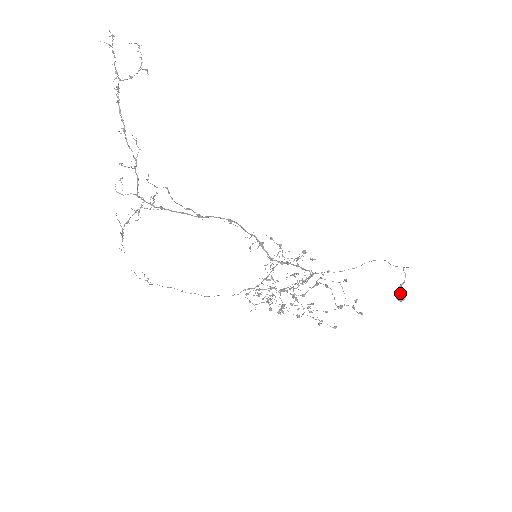
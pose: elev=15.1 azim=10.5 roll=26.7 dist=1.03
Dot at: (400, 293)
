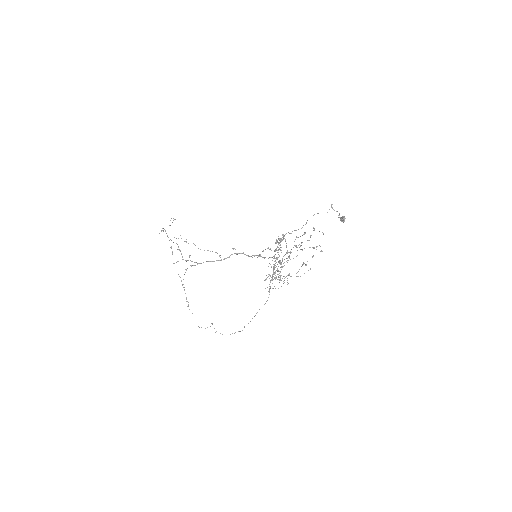
Dot at: (341, 218)
